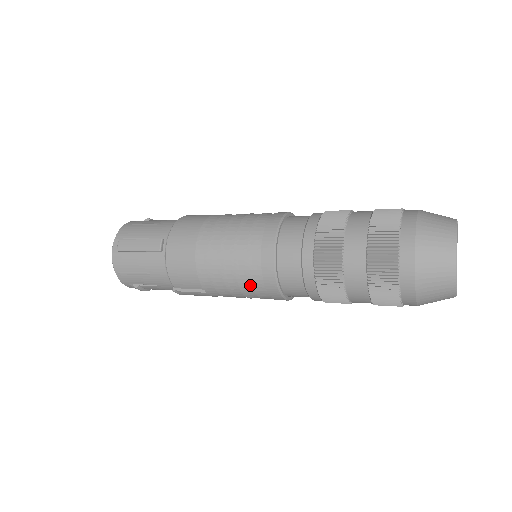
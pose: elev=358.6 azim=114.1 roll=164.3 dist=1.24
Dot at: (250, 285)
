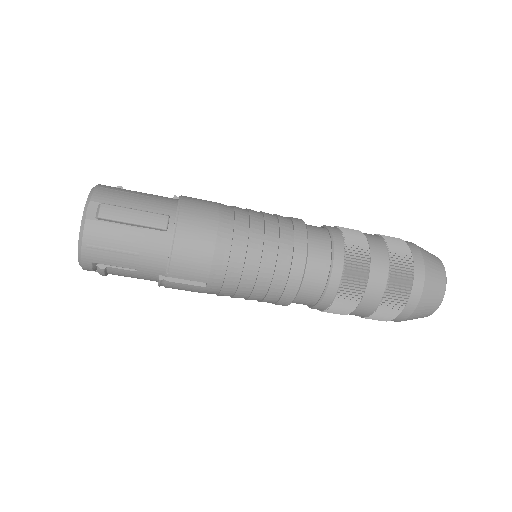
Dot at: (268, 285)
